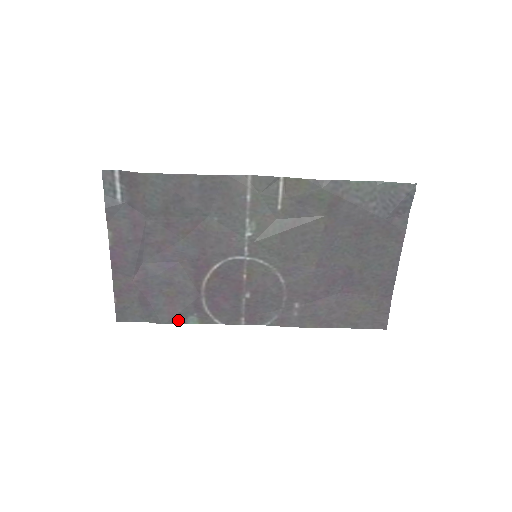
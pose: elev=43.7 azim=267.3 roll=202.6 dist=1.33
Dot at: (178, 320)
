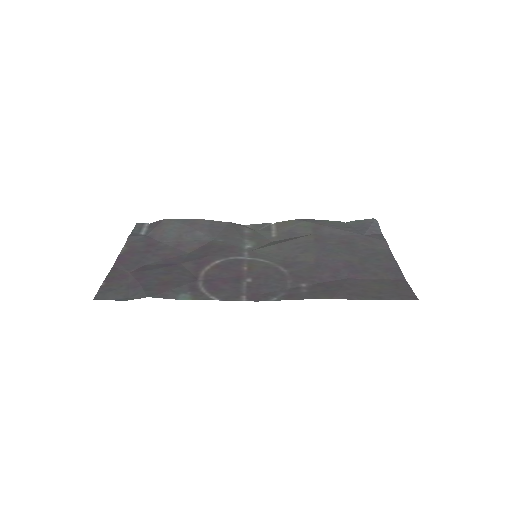
Dot at: (167, 296)
